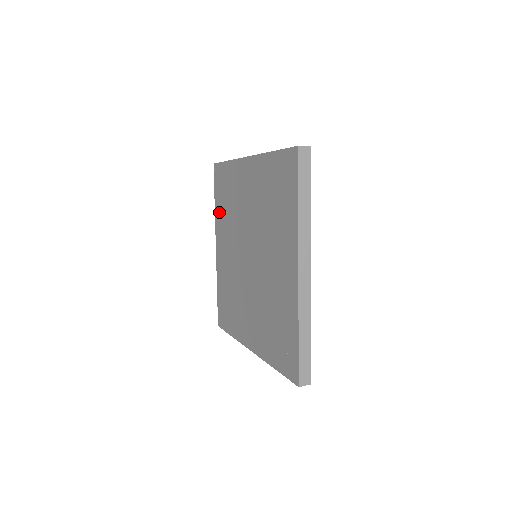
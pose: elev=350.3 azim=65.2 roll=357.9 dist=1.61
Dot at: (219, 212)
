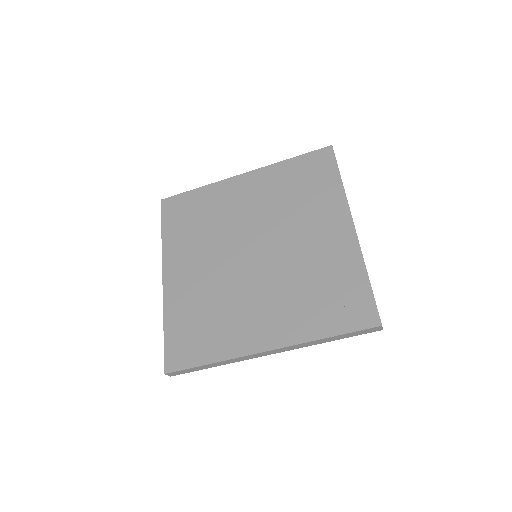
Dot at: (175, 238)
